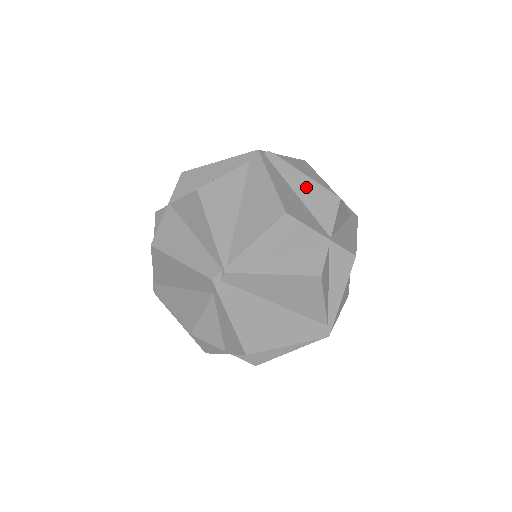
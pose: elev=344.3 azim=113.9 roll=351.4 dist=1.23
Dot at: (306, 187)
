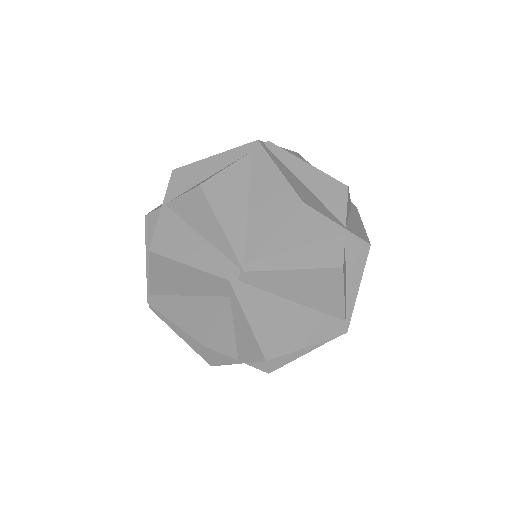
Dot at: (312, 176)
